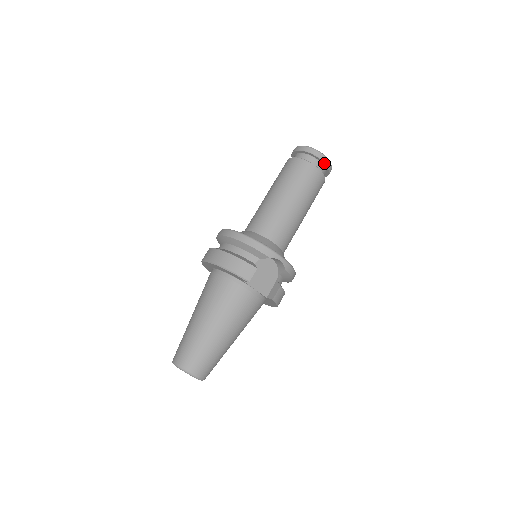
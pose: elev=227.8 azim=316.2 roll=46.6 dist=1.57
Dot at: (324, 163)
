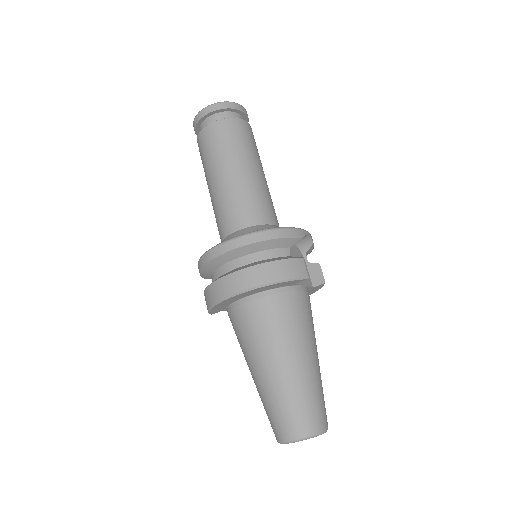
Dot at: (244, 114)
